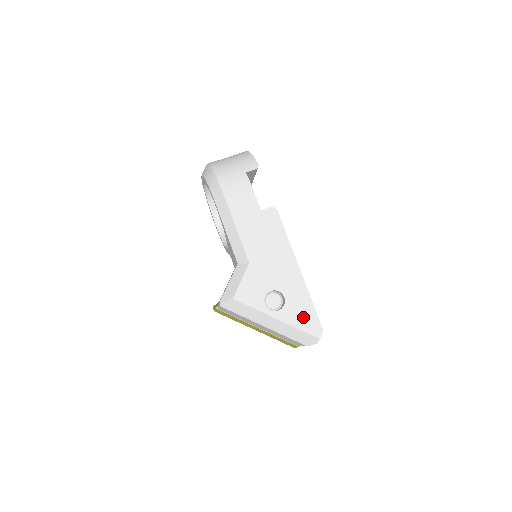
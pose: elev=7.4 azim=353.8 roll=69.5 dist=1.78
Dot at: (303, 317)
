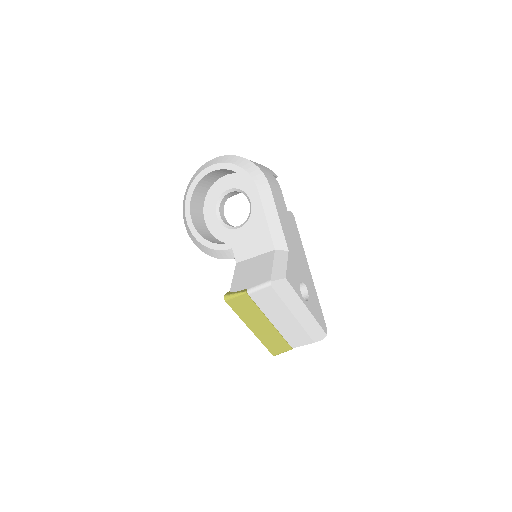
Dot at: (318, 312)
